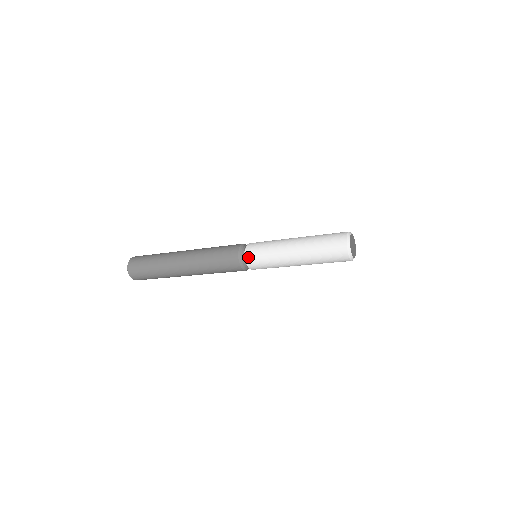
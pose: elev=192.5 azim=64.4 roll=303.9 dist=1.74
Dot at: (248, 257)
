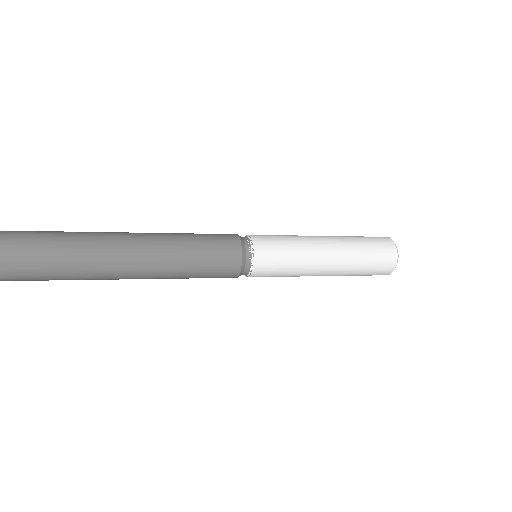
Dot at: (257, 240)
